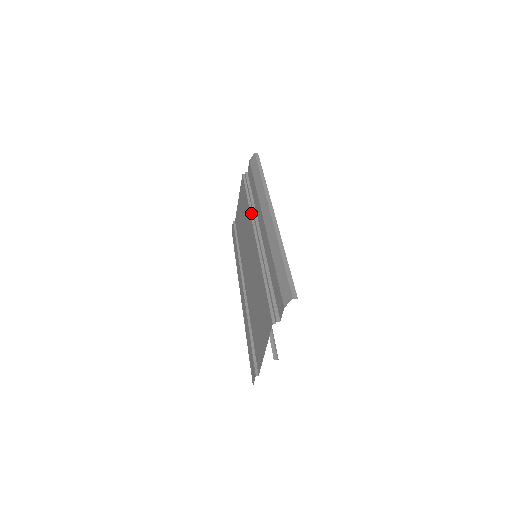
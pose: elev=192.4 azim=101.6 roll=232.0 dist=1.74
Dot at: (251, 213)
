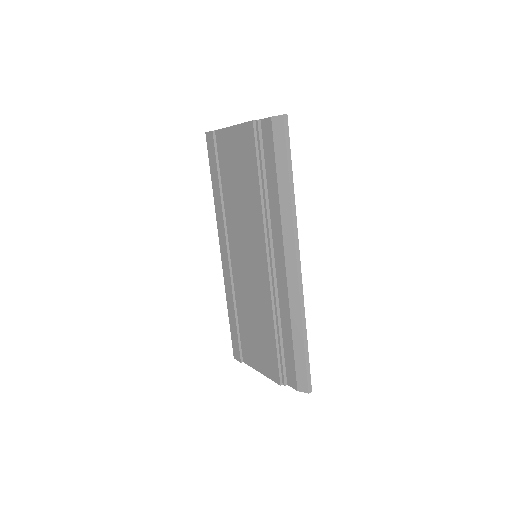
Dot at: (264, 221)
